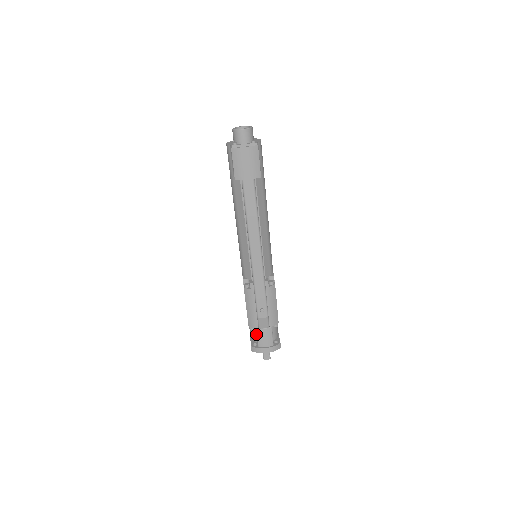
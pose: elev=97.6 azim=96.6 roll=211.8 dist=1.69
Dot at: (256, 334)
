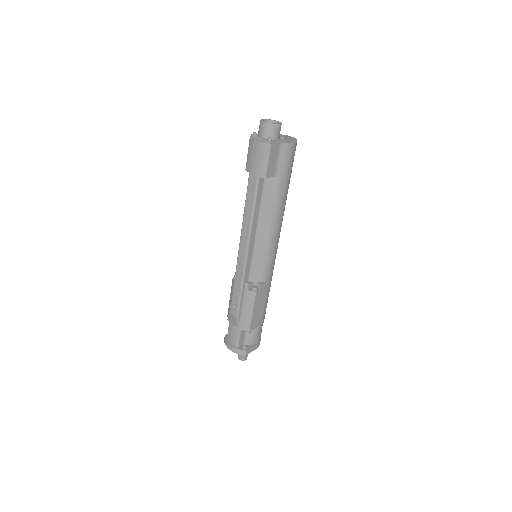
Dot at: occluded
